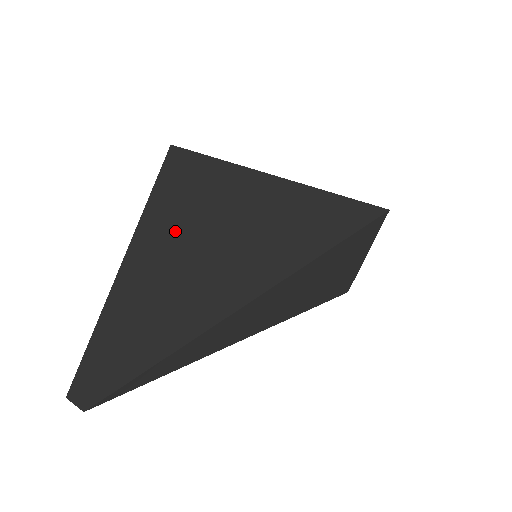
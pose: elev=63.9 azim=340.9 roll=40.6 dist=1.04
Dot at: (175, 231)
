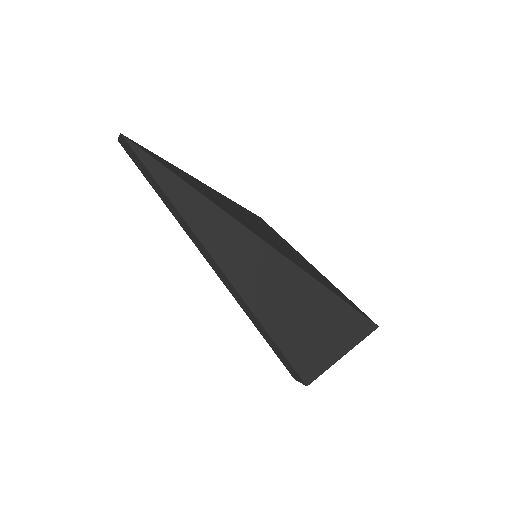
Dot at: (226, 200)
